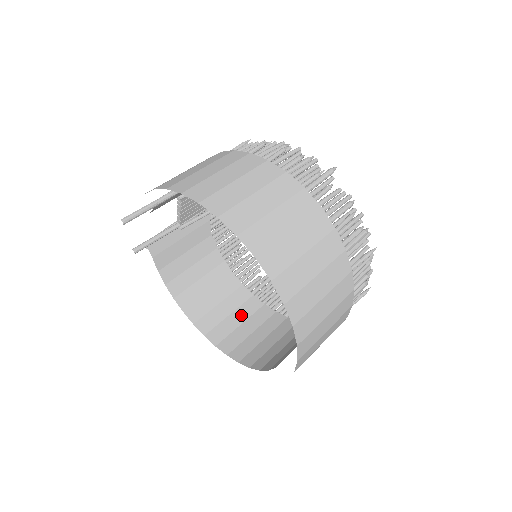
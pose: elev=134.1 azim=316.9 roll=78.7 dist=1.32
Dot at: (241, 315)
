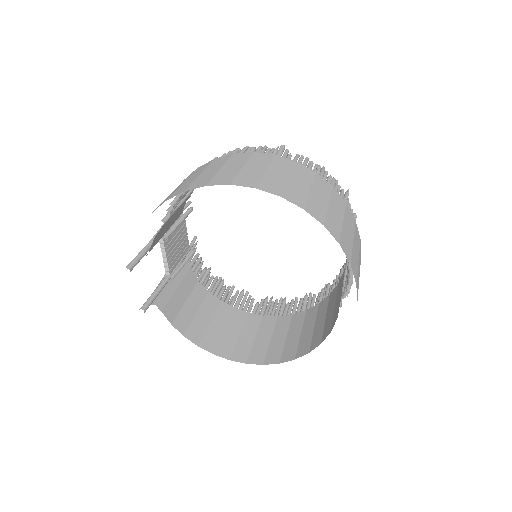
Dot at: (265, 333)
